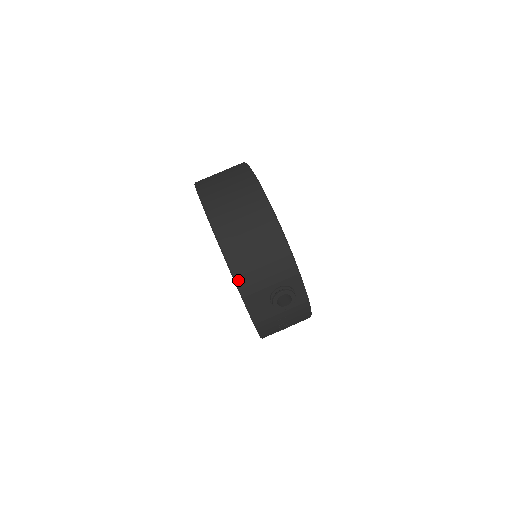
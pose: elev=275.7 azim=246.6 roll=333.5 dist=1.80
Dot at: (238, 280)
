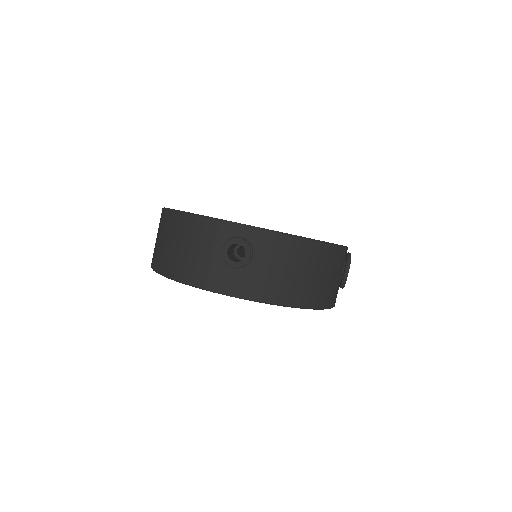
Dot at: (189, 281)
